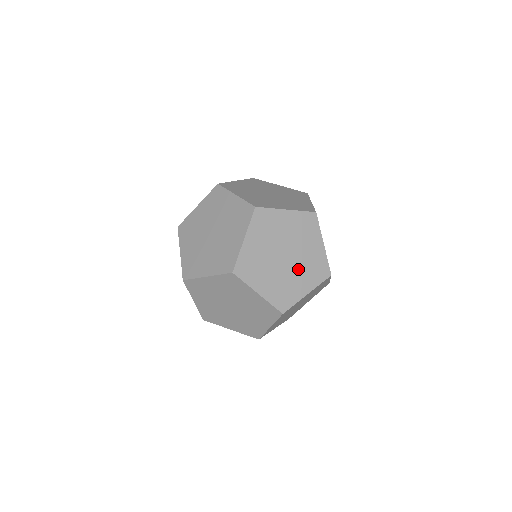
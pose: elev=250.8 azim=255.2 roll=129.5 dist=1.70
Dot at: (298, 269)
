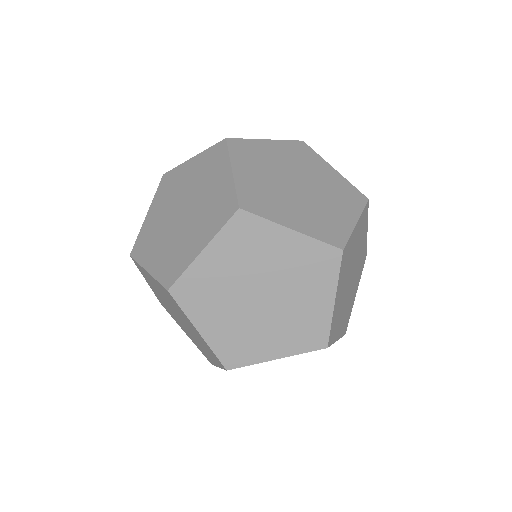
Dot at: (324, 196)
